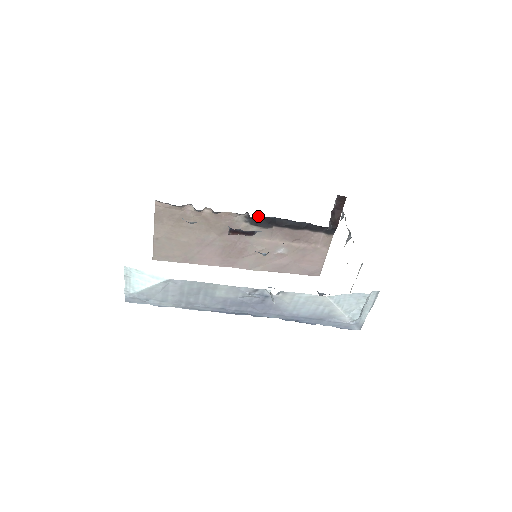
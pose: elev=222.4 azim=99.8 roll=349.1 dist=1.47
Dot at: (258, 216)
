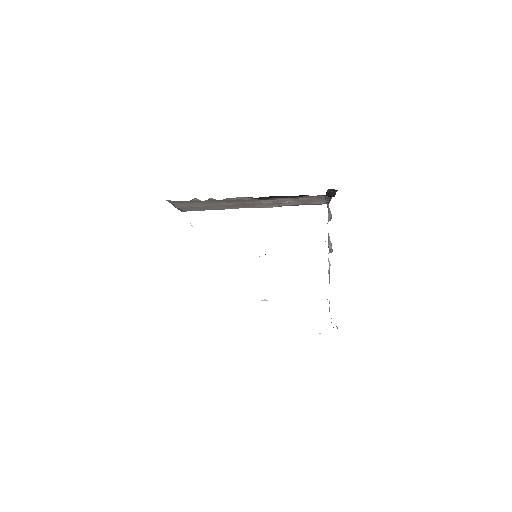
Dot at: occluded
